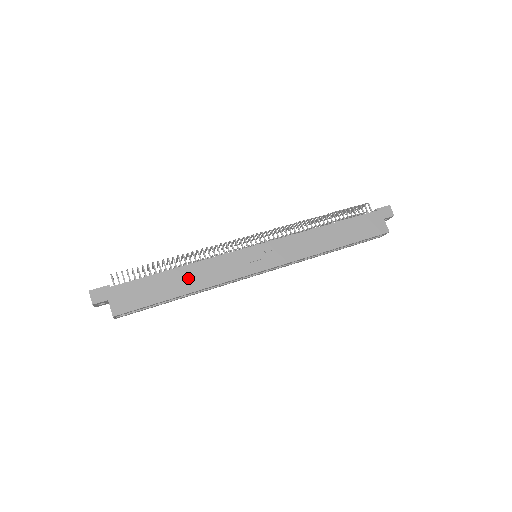
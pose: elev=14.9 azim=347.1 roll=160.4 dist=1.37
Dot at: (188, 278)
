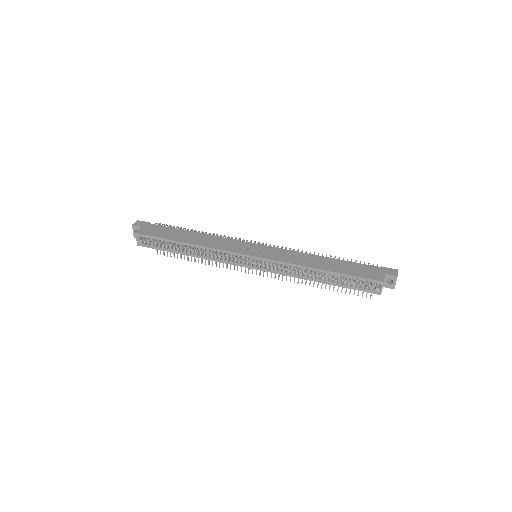
Dot at: (196, 238)
